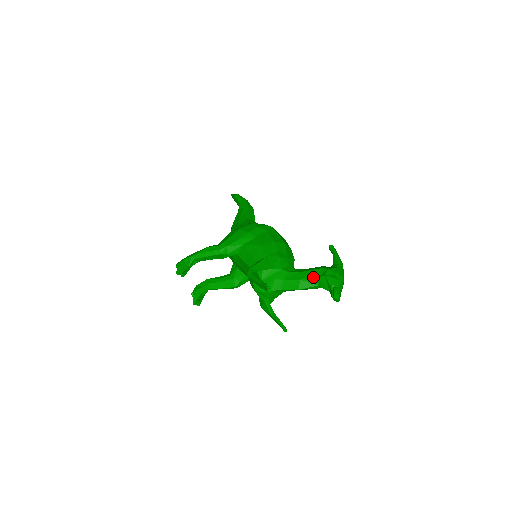
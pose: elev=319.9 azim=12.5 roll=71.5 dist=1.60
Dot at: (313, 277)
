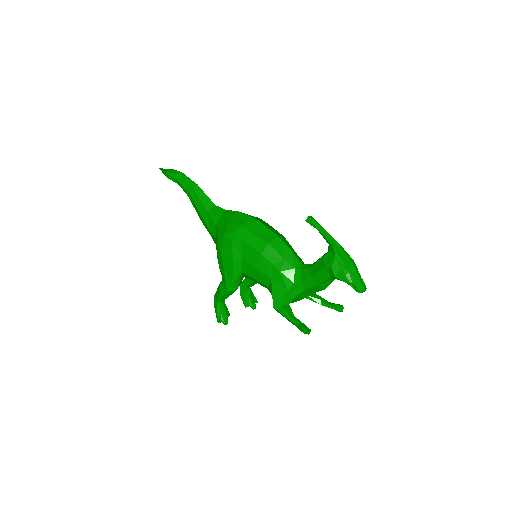
Dot at: (326, 279)
